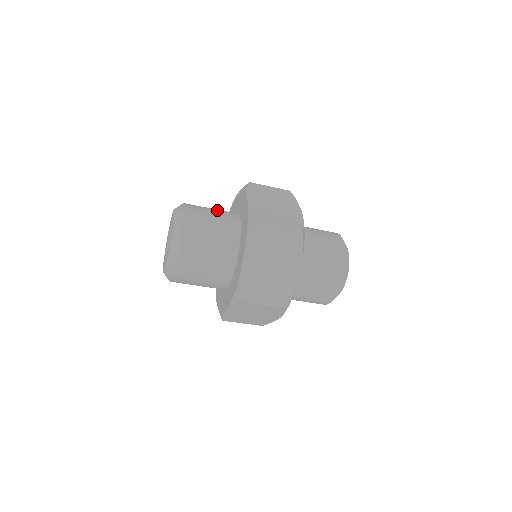
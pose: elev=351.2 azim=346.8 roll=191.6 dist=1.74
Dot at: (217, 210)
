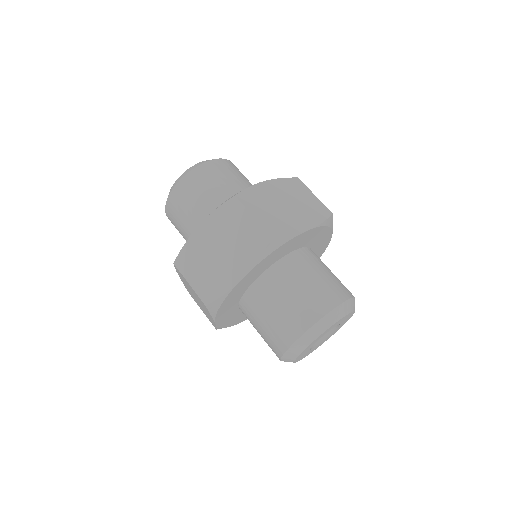
Dot at: (248, 183)
